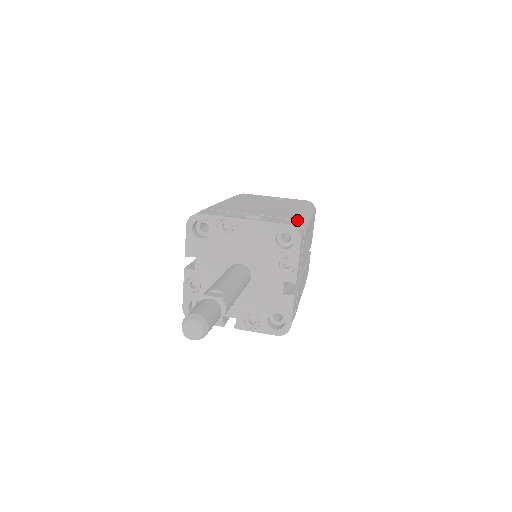
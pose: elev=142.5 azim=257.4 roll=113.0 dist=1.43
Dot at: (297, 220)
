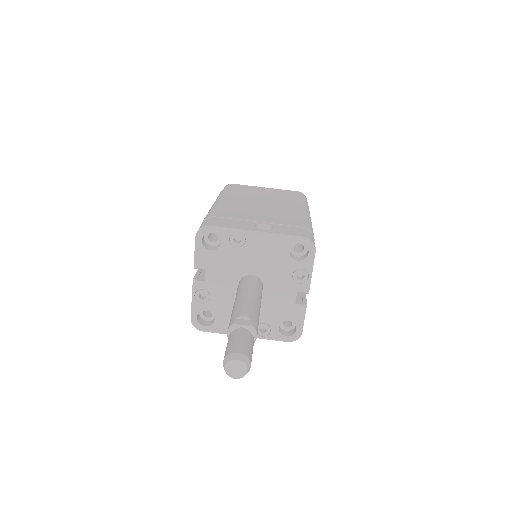
Dot at: (307, 228)
